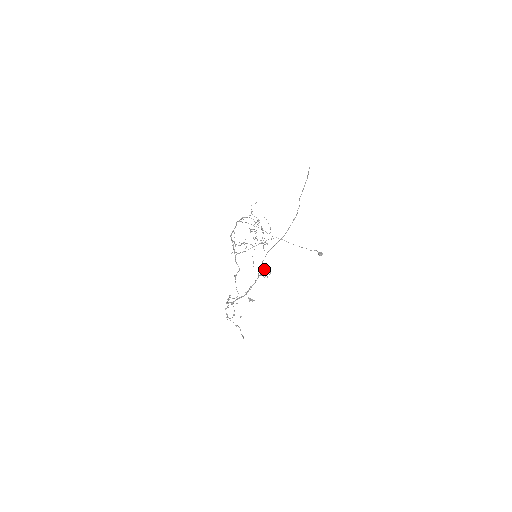
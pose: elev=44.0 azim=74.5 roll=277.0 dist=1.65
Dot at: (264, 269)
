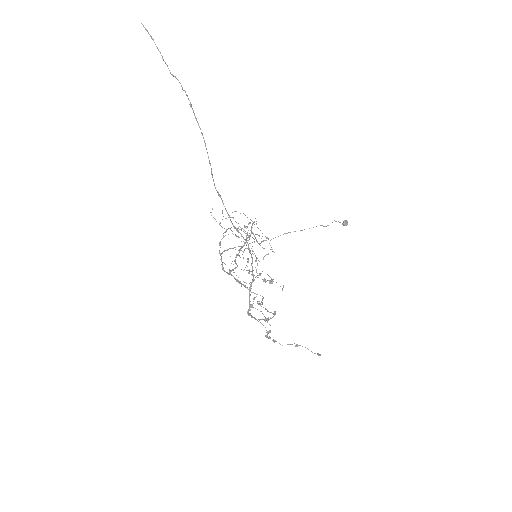
Dot at: occluded
